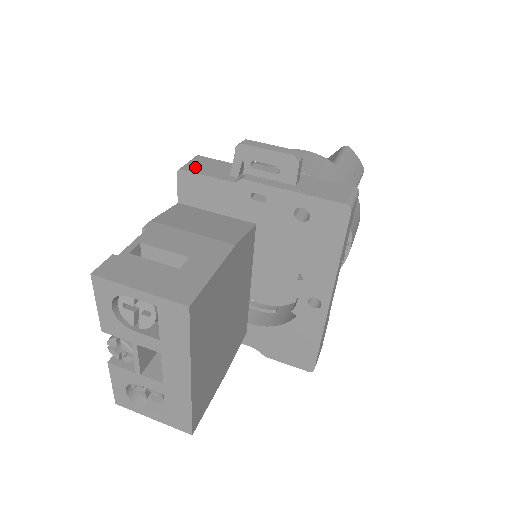
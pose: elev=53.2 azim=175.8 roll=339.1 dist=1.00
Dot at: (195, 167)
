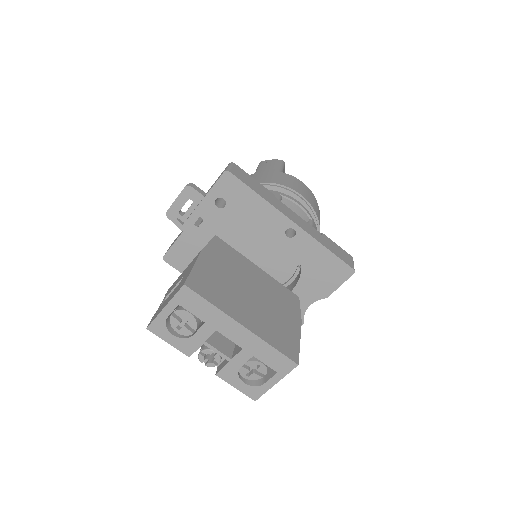
Dot at: occluded
